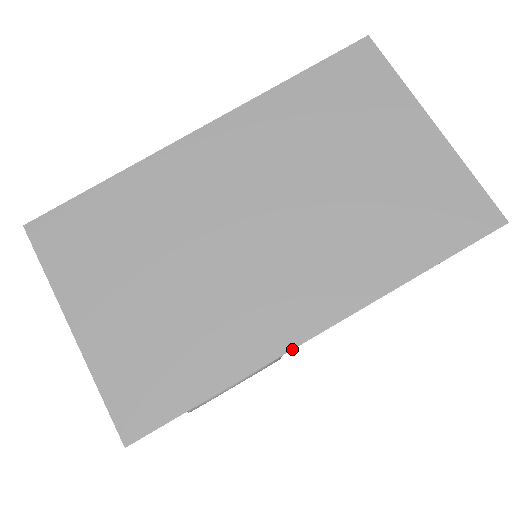
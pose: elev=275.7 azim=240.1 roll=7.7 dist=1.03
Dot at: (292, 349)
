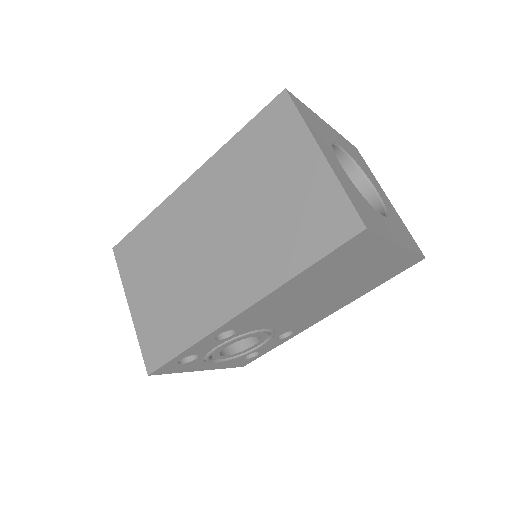
Dot at: (225, 323)
